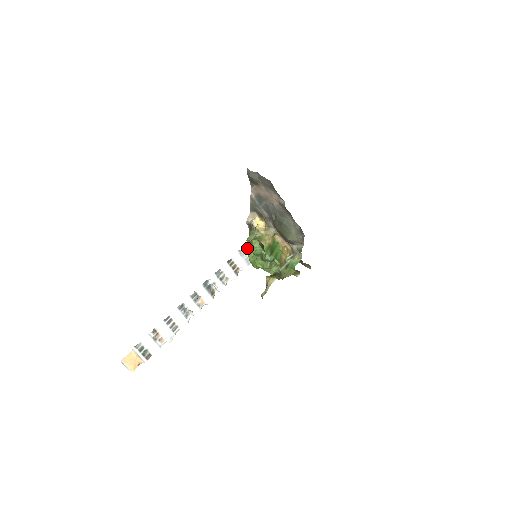
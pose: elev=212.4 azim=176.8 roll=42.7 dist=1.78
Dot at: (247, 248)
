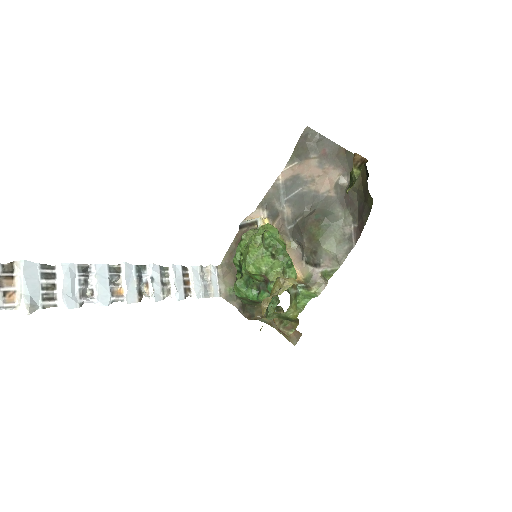
Dot at: (211, 272)
